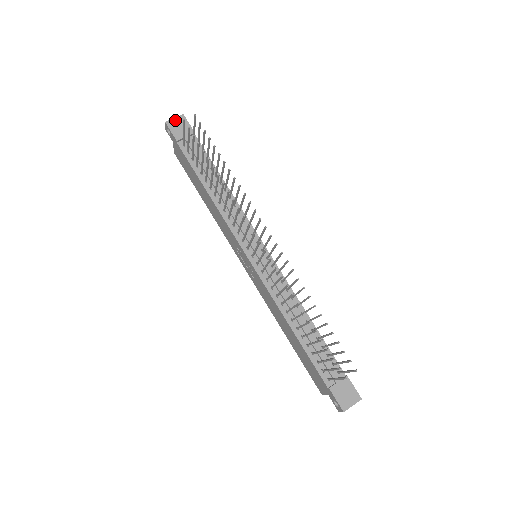
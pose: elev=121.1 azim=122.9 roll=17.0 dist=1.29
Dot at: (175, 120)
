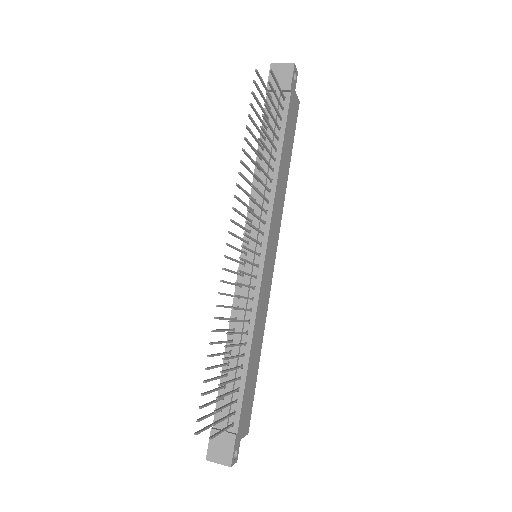
Dot at: (282, 66)
